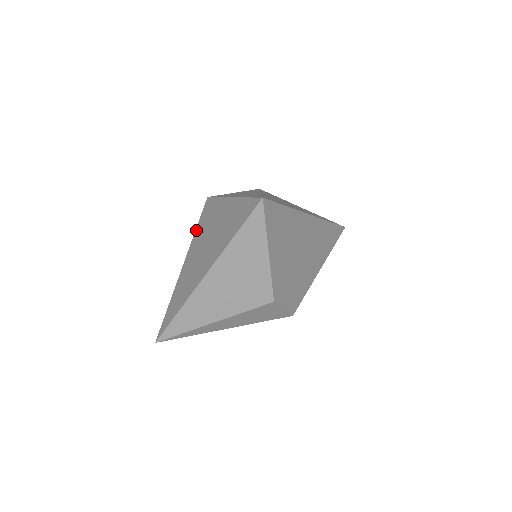
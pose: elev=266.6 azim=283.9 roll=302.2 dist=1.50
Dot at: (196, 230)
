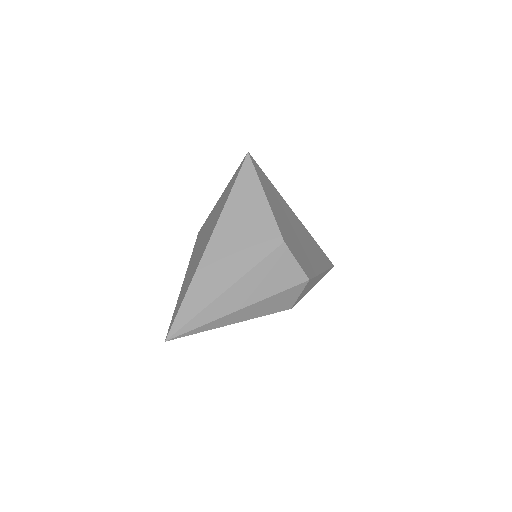
Dot at: (193, 251)
